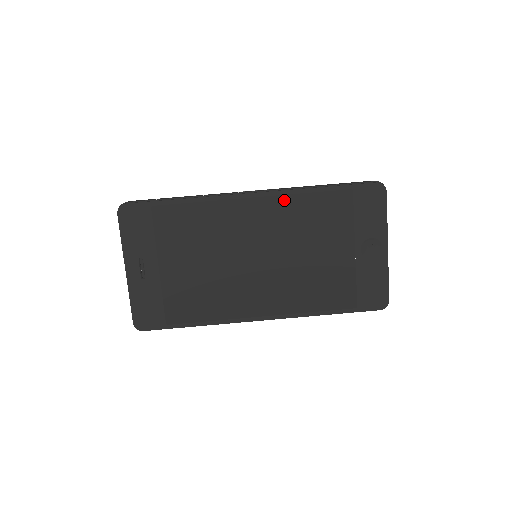
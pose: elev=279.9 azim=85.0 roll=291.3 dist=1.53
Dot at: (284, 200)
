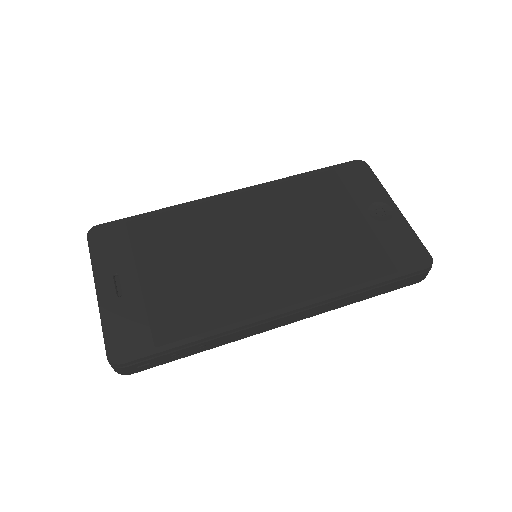
Dot at: (269, 190)
